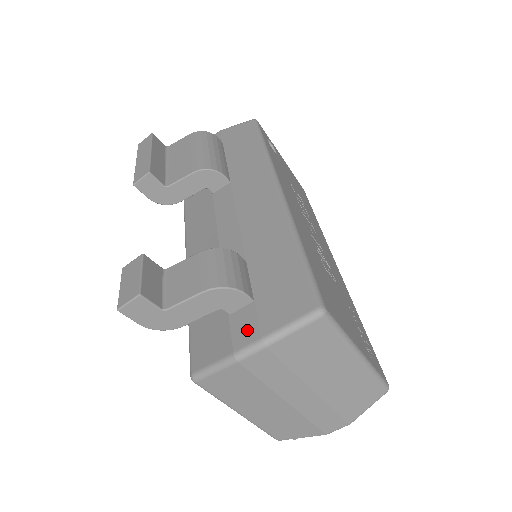
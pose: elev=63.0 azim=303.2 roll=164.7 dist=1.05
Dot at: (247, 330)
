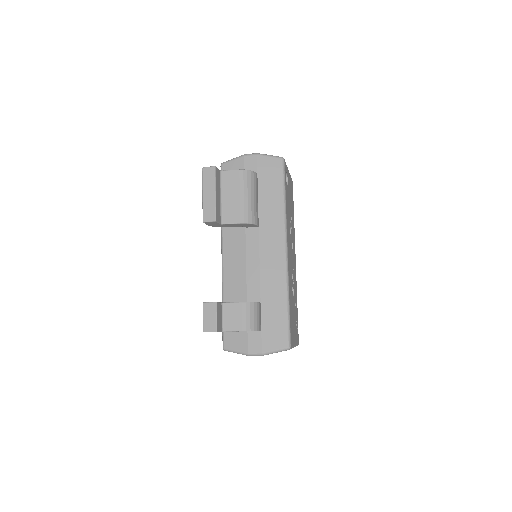
Dot at: (256, 345)
